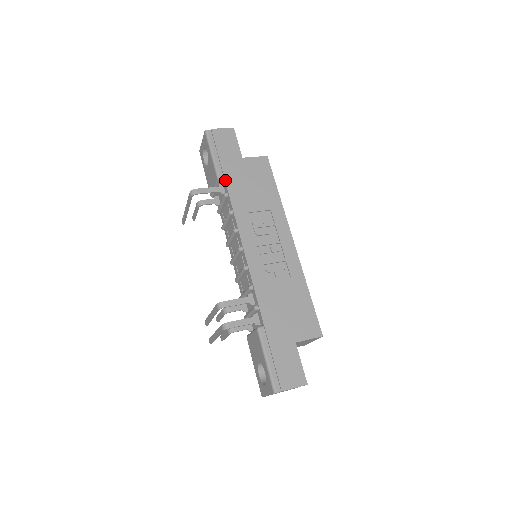
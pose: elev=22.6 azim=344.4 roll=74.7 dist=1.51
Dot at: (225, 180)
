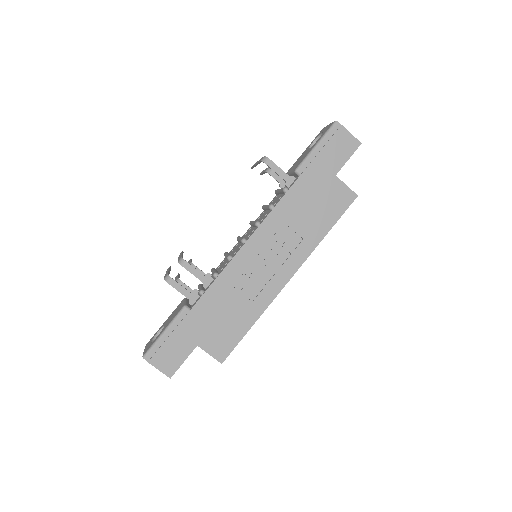
Dot at: (298, 178)
